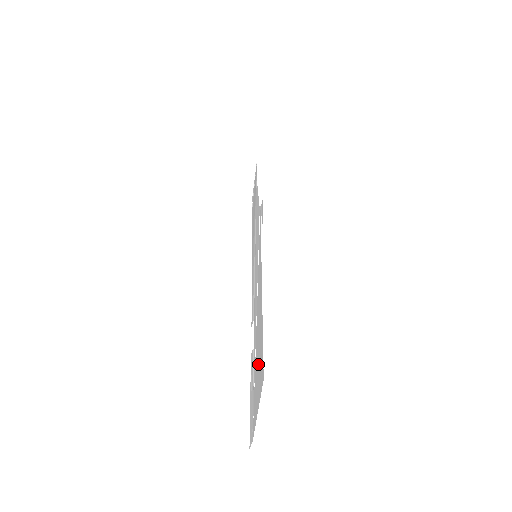
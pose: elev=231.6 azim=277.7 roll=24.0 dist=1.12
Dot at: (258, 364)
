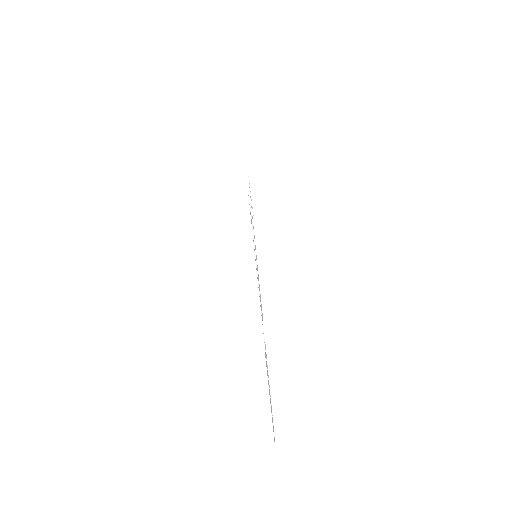
Dot at: occluded
